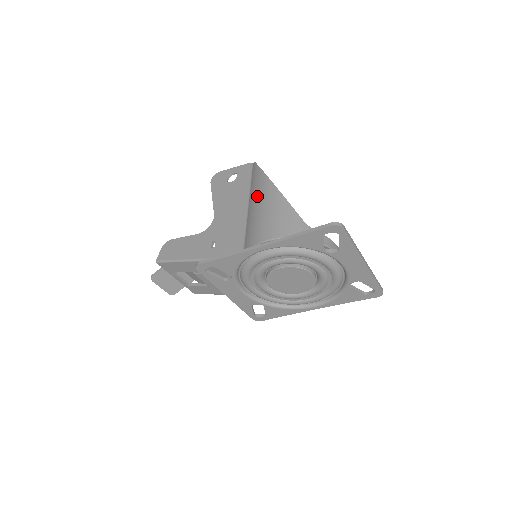
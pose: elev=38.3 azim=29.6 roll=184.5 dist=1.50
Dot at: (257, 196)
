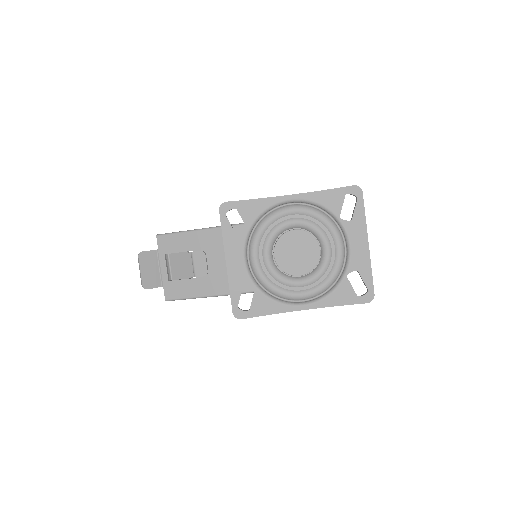
Dot at: occluded
